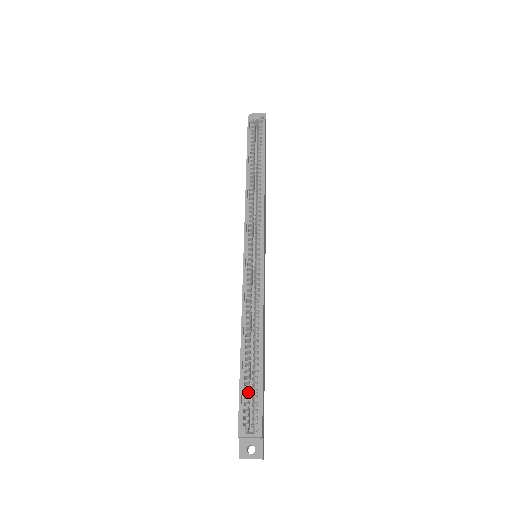
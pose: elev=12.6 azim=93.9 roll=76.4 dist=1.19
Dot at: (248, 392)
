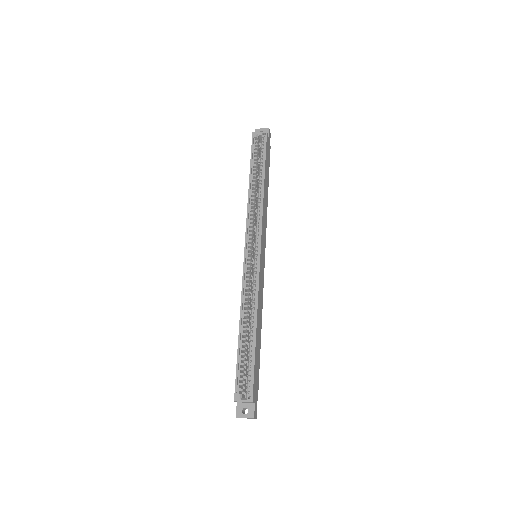
Dot at: (245, 367)
